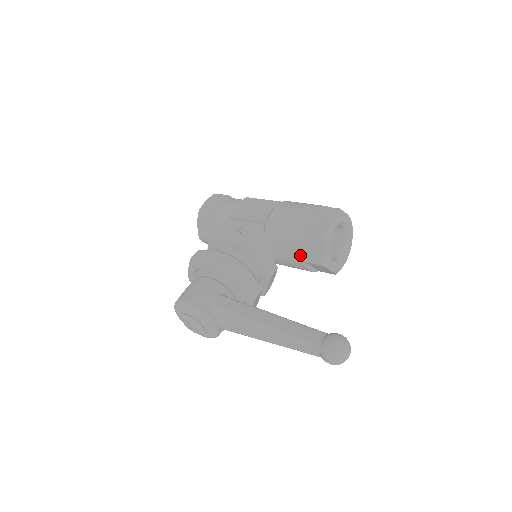
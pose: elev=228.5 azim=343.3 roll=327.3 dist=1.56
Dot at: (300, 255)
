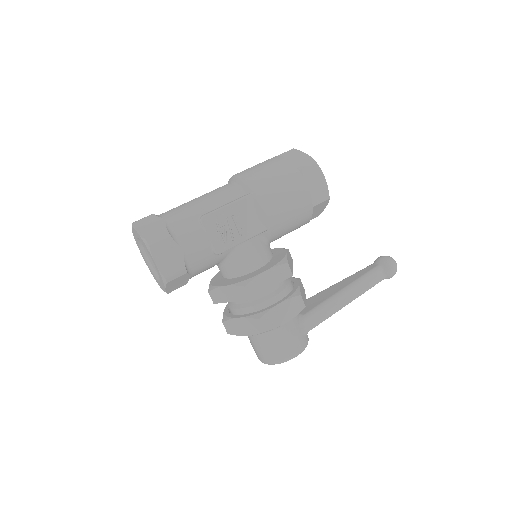
Dot at: occluded
